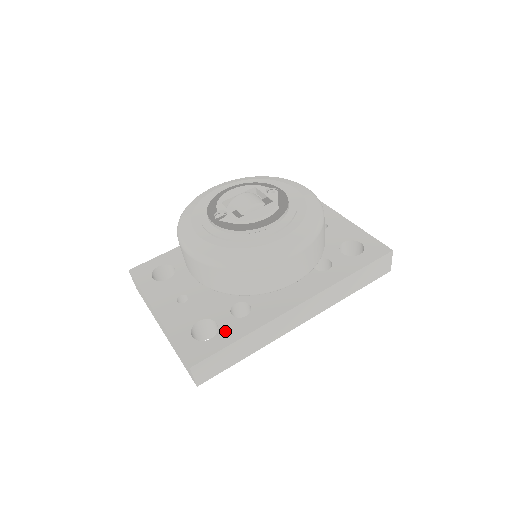
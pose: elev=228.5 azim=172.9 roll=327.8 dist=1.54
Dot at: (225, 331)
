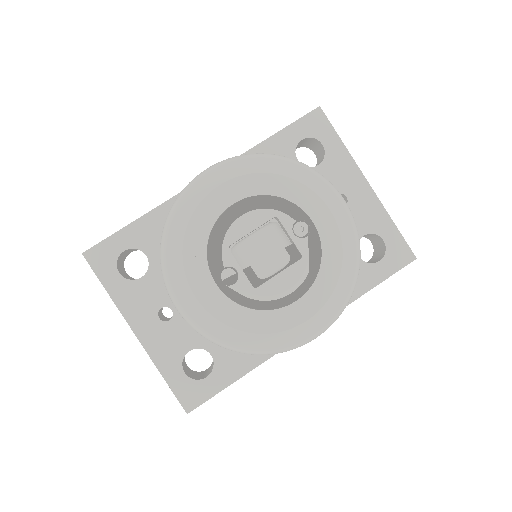
Dot at: (222, 368)
